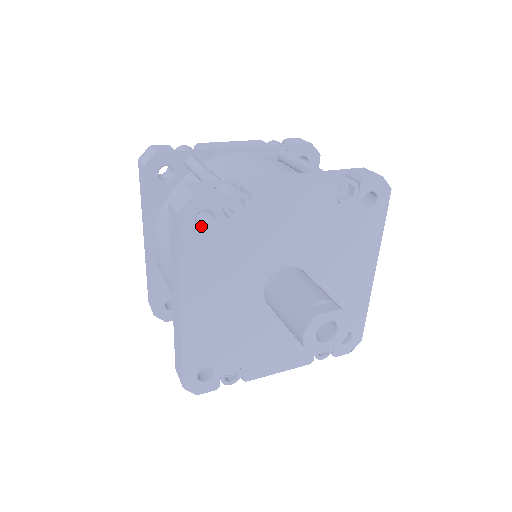
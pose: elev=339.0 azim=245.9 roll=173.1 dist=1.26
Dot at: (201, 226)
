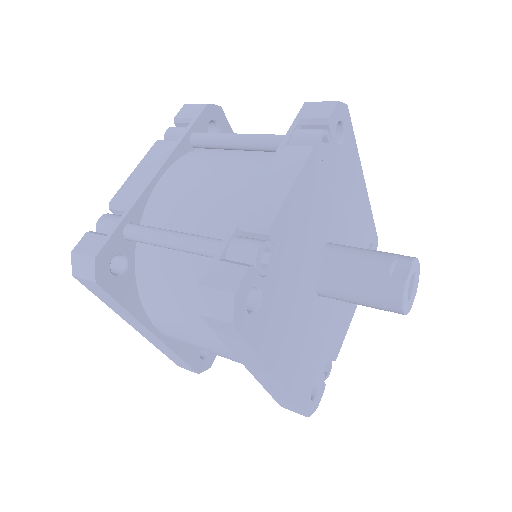
Dot at: (248, 306)
